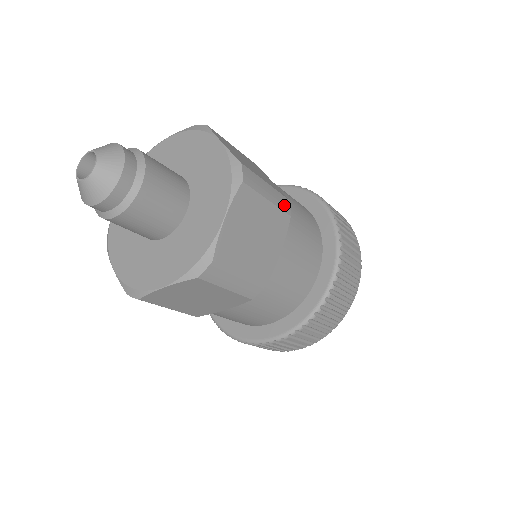
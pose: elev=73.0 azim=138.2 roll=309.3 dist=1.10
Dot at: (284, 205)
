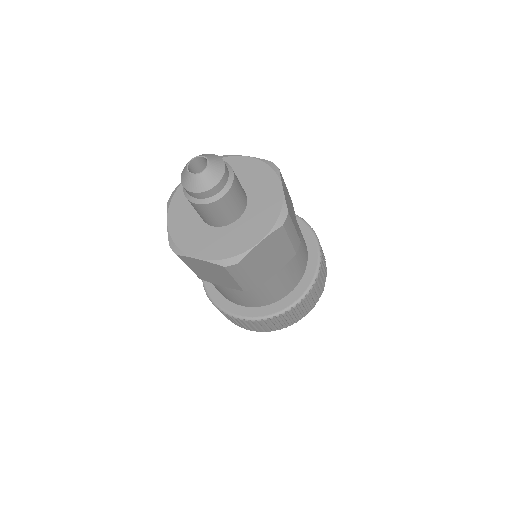
Dot at: (297, 245)
